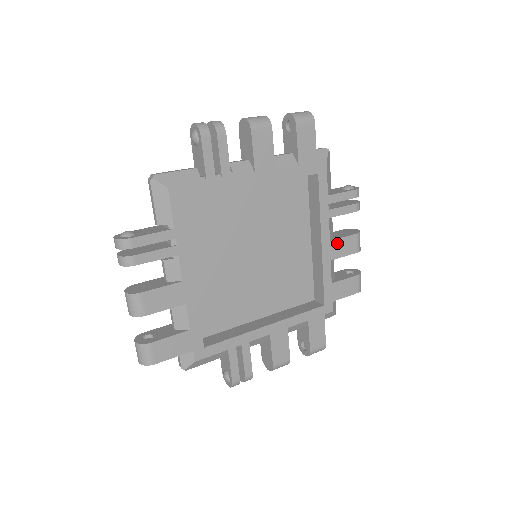
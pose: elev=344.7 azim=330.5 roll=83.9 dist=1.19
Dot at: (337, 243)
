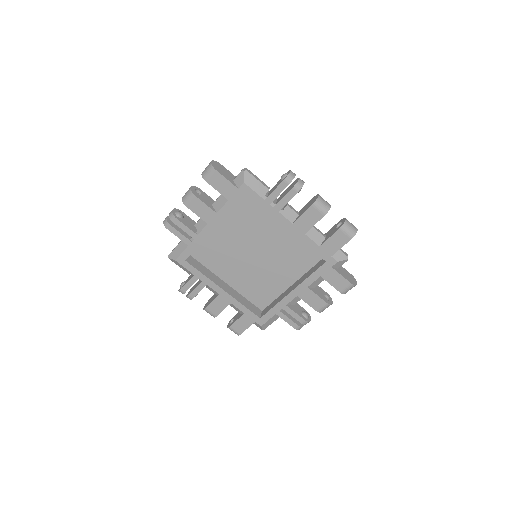
Dot at: (300, 221)
